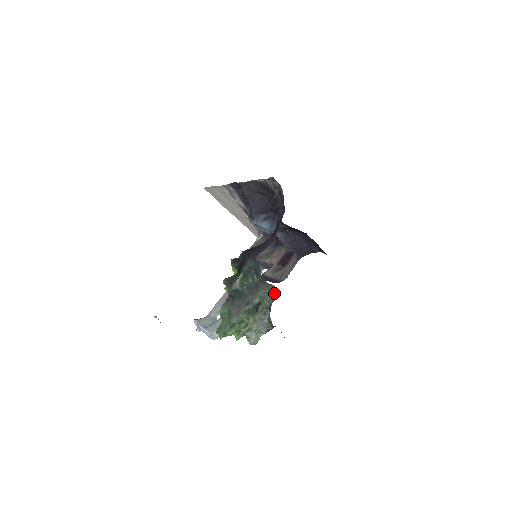
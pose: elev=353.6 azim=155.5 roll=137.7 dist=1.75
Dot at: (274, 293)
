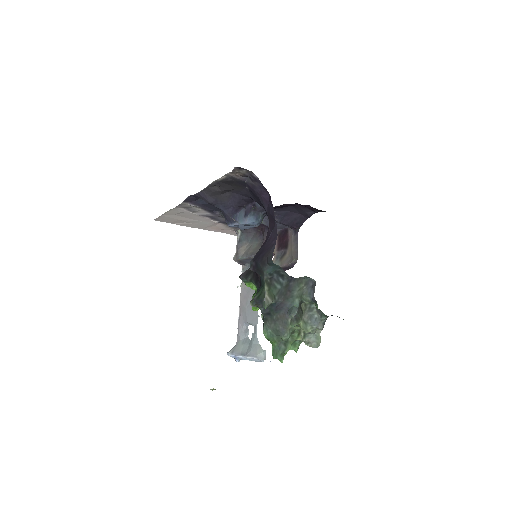
Dot at: (308, 284)
